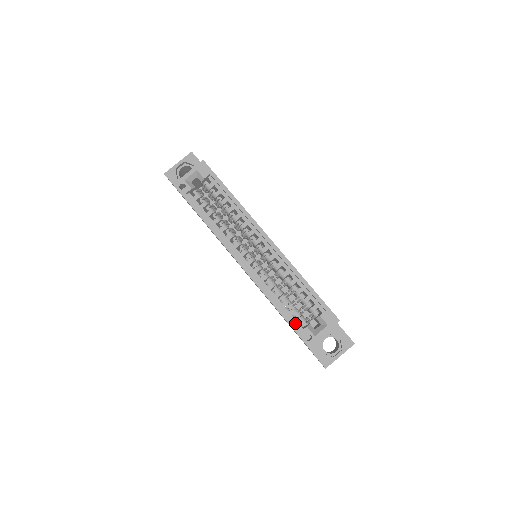
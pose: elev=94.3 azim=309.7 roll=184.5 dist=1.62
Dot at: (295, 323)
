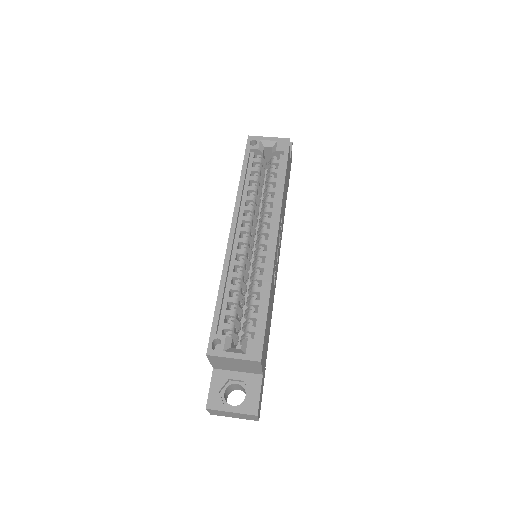
Dot at: (220, 324)
